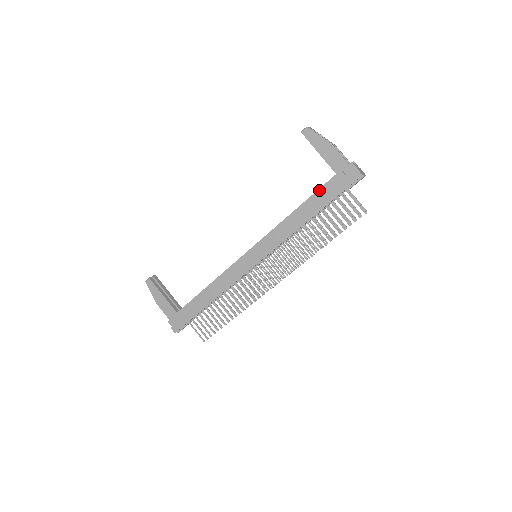
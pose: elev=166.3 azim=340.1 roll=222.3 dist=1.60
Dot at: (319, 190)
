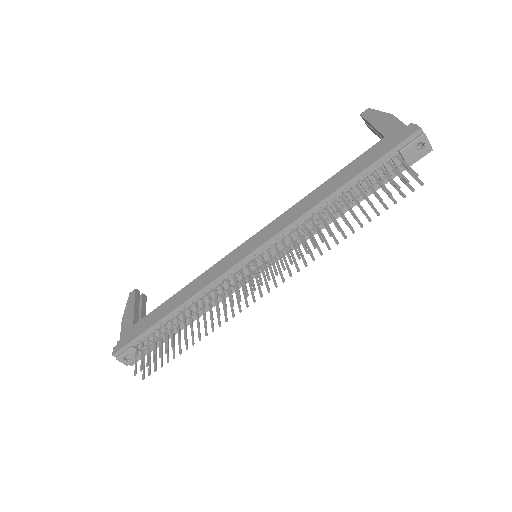
Dot at: (359, 157)
